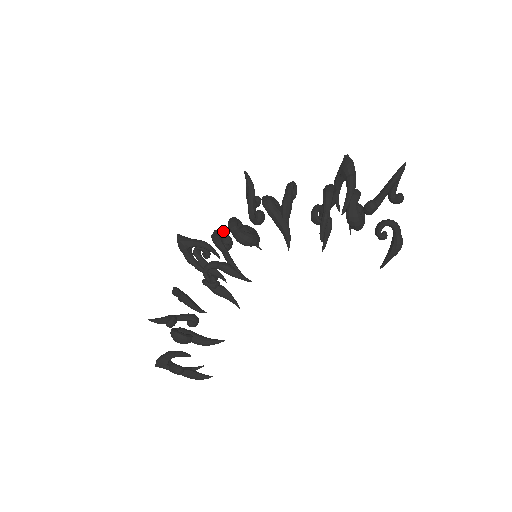
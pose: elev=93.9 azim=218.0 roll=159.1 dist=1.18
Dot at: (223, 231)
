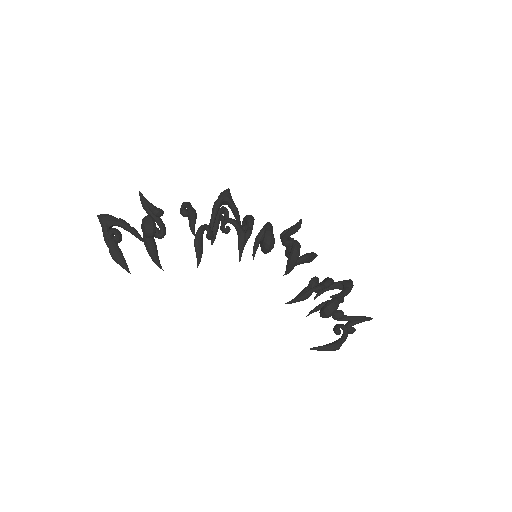
Dot at: occluded
